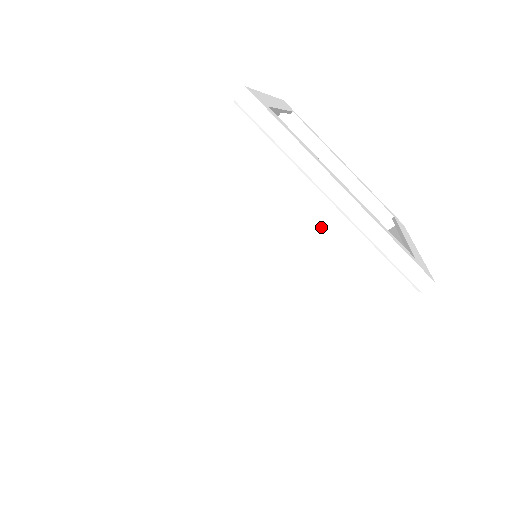
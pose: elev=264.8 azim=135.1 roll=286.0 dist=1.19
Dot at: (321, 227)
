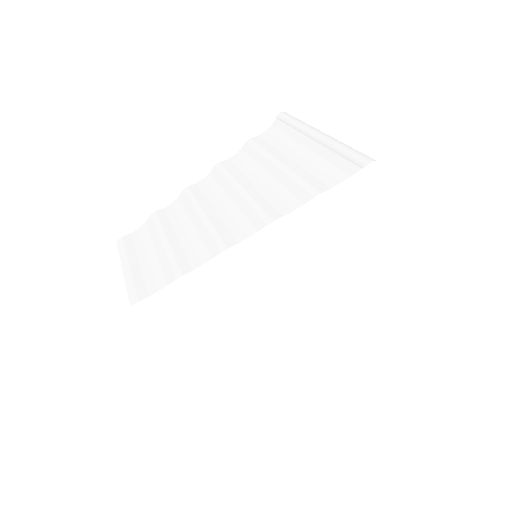
Dot at: (365, 267)
